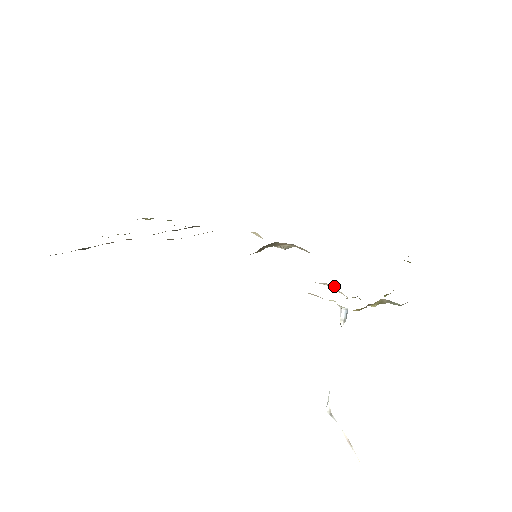
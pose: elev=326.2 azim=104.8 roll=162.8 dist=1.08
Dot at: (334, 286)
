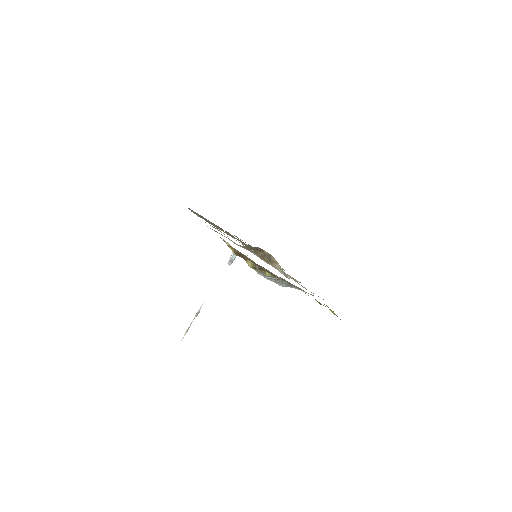
Dot at: occluded
